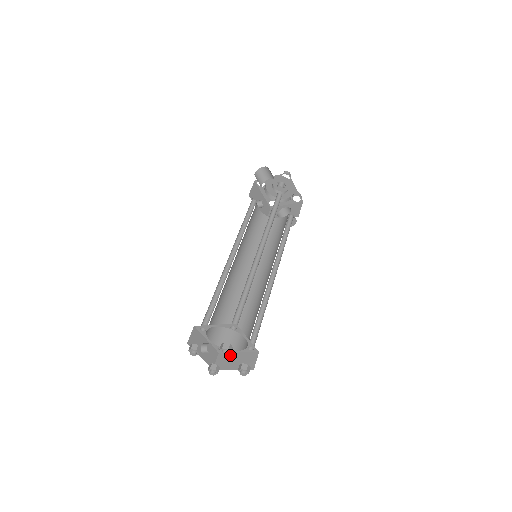
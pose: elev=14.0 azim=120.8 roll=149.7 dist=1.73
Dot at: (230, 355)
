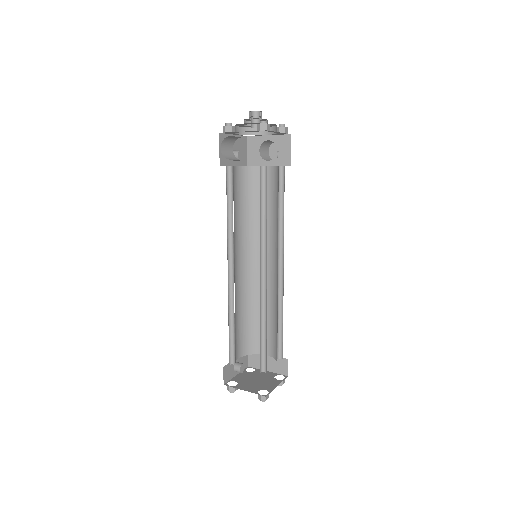
Dot at: occluded
